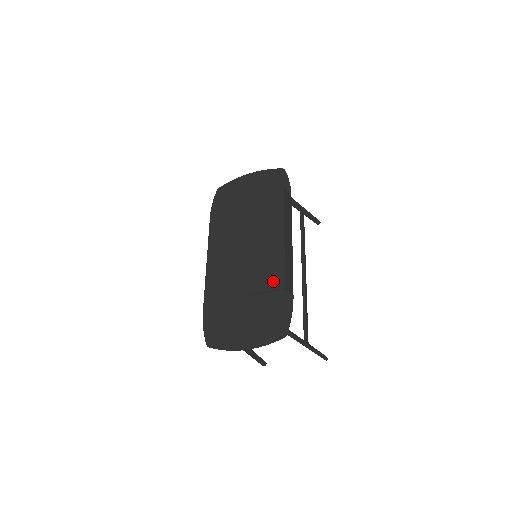
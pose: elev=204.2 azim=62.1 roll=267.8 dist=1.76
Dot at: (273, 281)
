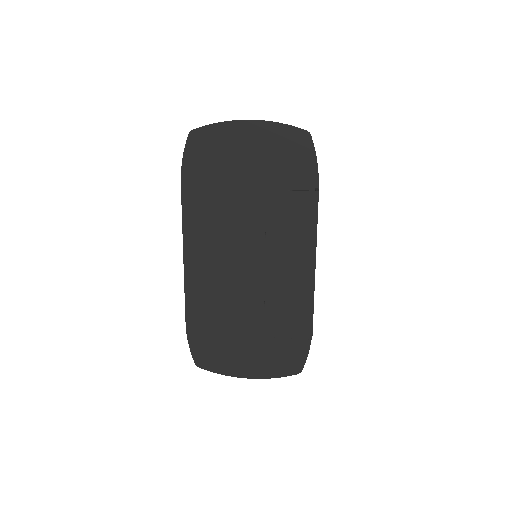
Dot at: (297, 328)
